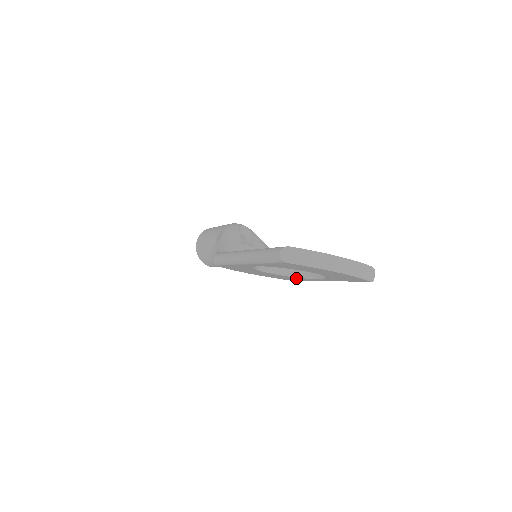
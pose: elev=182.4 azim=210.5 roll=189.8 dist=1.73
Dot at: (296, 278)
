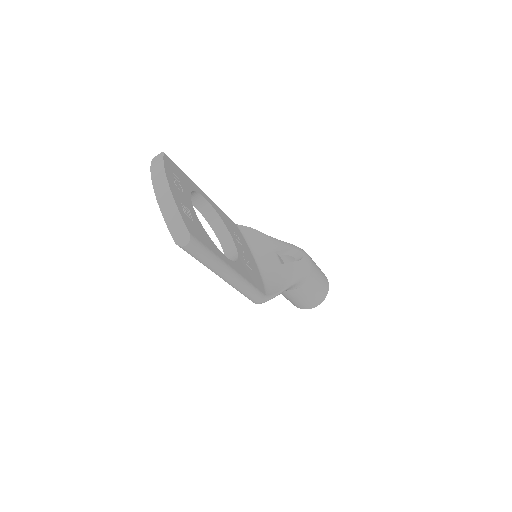
Dot at: occluded
